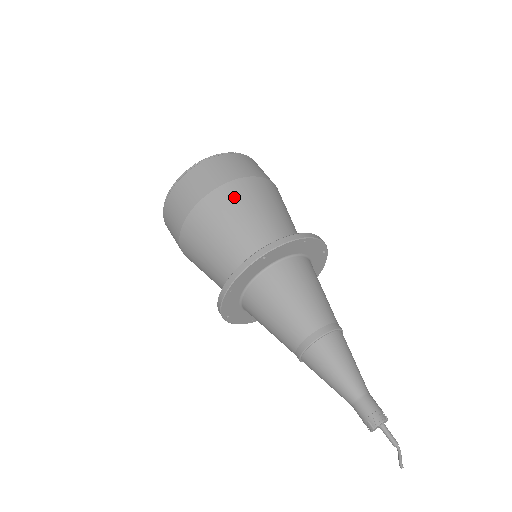
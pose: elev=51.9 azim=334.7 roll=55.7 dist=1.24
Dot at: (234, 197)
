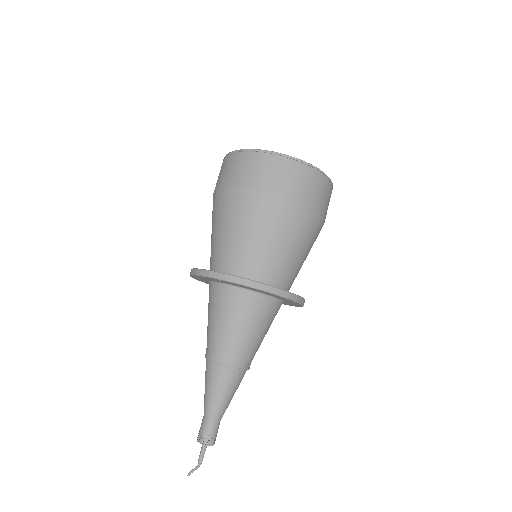
Dot at: (251, 208)
